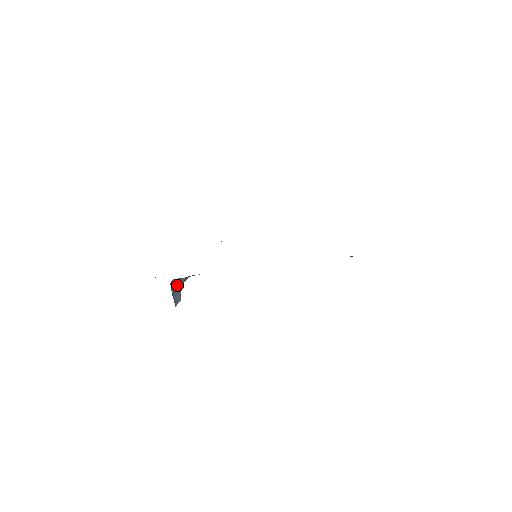
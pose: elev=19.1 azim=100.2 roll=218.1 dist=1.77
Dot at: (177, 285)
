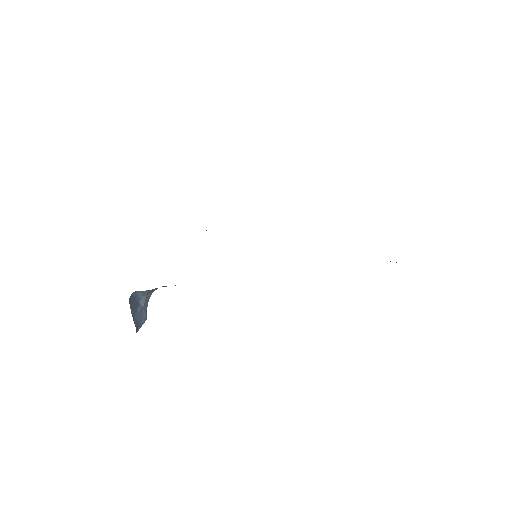
Dot at: (140, 299)
